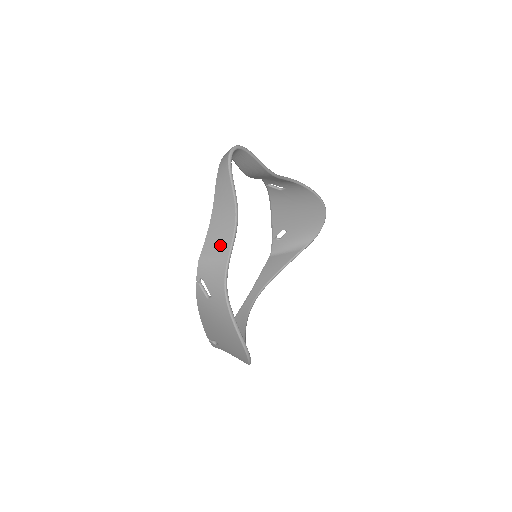
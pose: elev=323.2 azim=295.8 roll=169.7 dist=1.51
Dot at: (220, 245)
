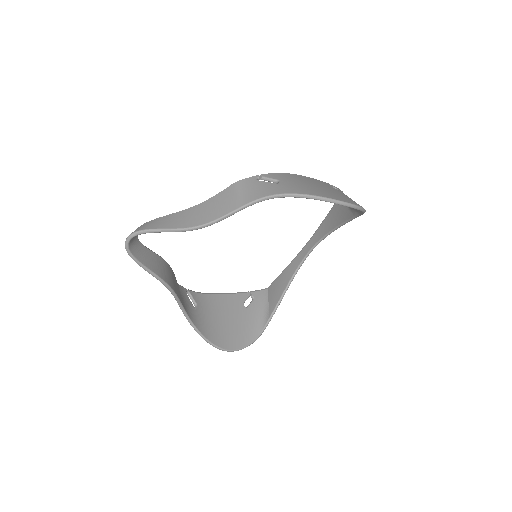
Dot at: occluded
